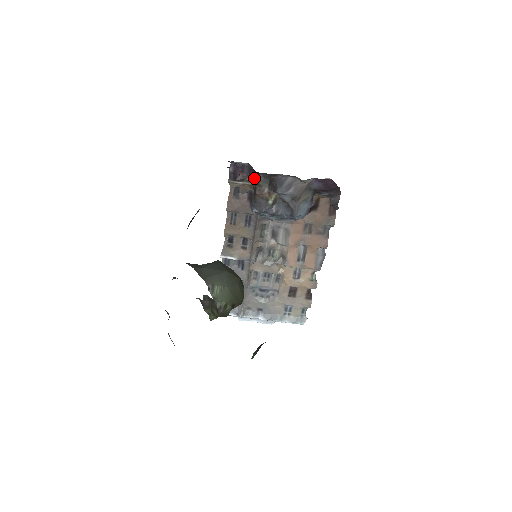
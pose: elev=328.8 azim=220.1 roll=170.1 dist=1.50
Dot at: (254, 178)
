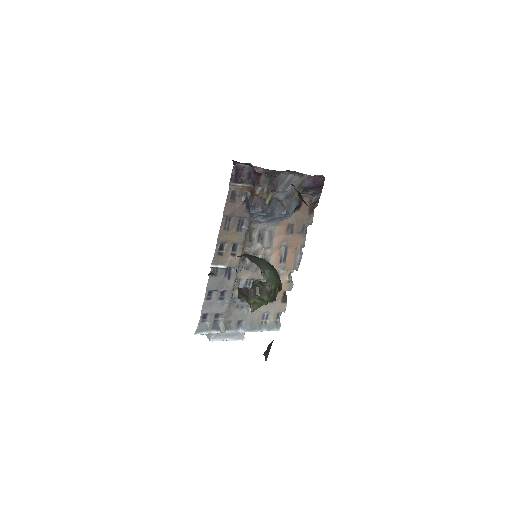
Dot at: (254, 179)
